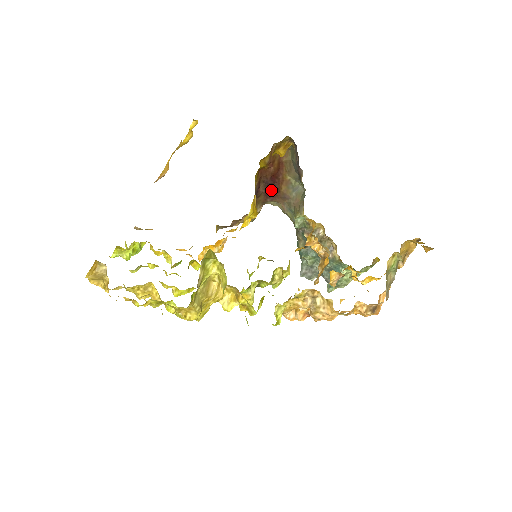
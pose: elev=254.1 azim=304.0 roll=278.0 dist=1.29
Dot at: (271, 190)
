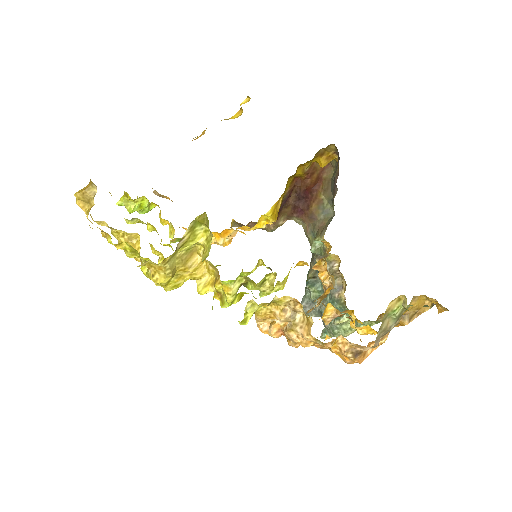
Dot at: (301, 205)
